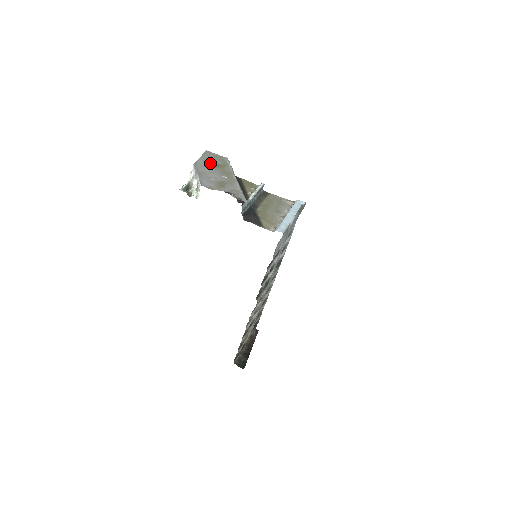
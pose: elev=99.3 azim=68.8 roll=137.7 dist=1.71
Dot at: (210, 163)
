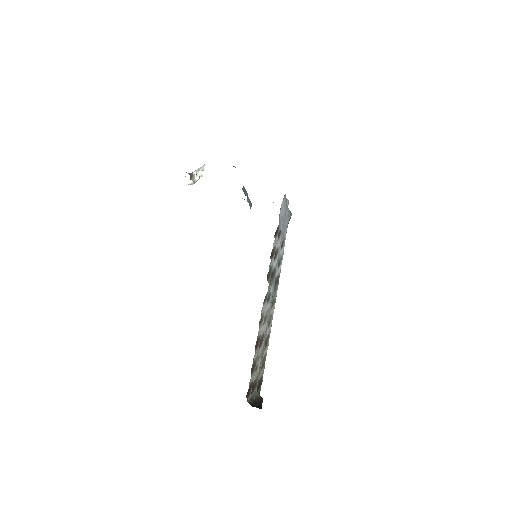
Dot at: occluded
